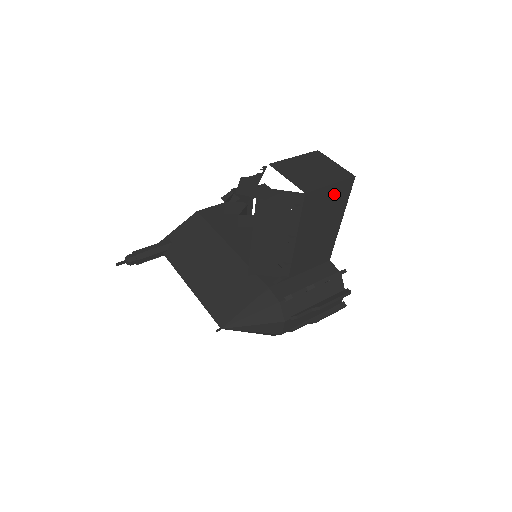
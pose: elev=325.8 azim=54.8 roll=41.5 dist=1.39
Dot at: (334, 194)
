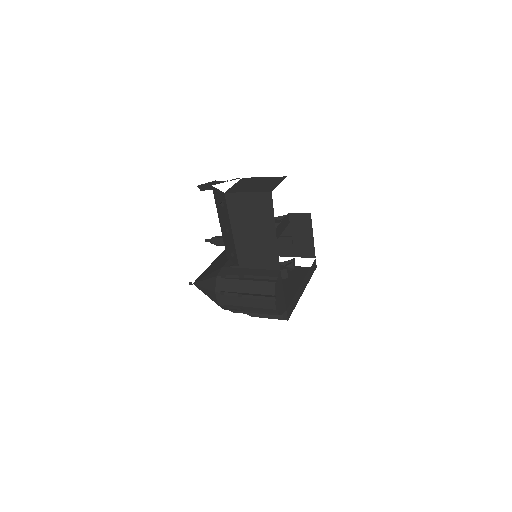
Dot at: (255, 202)
